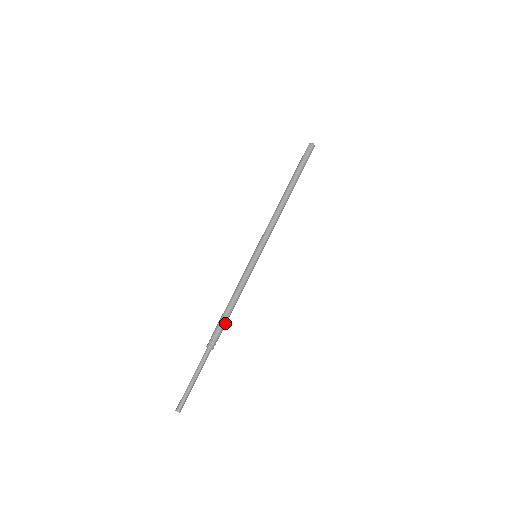
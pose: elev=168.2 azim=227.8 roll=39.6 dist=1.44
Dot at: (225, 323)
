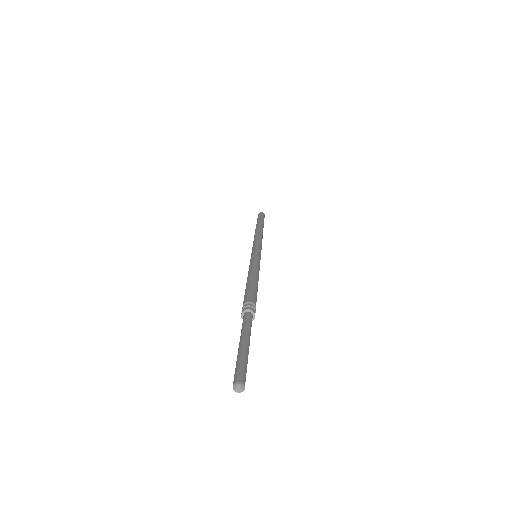
Dot at: (256, 295)
